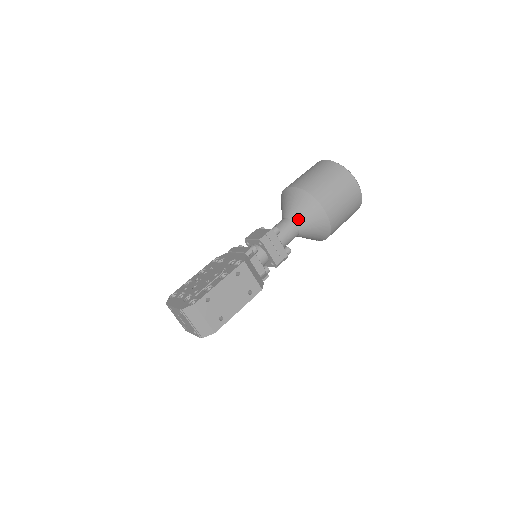
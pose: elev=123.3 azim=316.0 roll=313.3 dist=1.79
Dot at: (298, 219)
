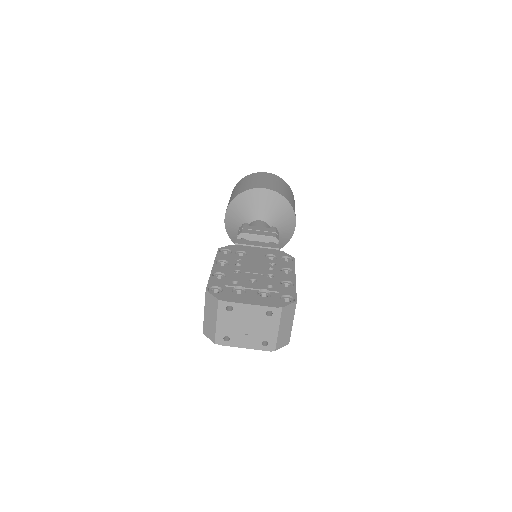
Dot at: (275, 225)
